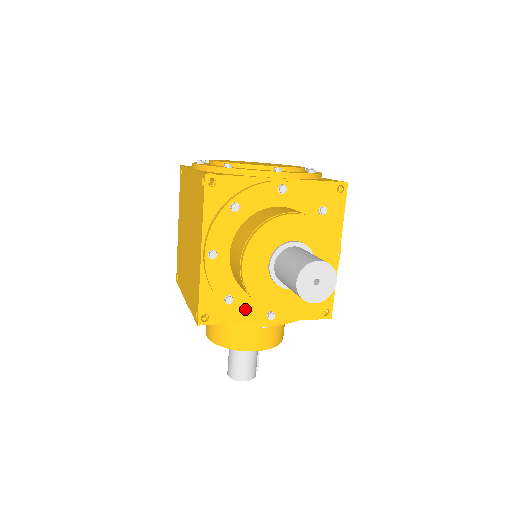
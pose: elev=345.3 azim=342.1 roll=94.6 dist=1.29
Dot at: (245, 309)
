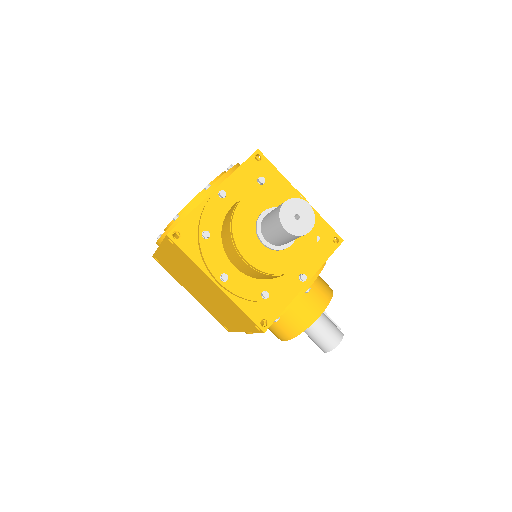
Dot at: (282, 291)
